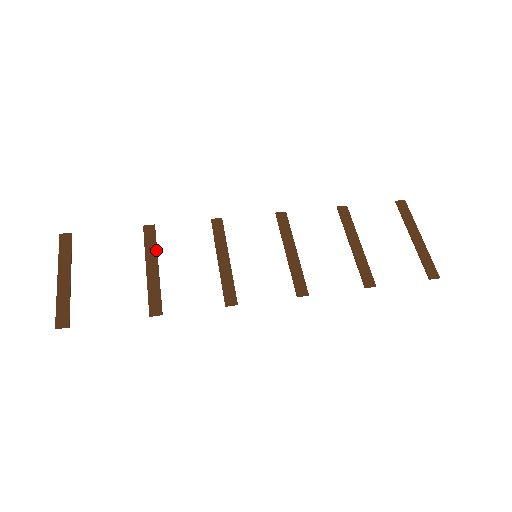
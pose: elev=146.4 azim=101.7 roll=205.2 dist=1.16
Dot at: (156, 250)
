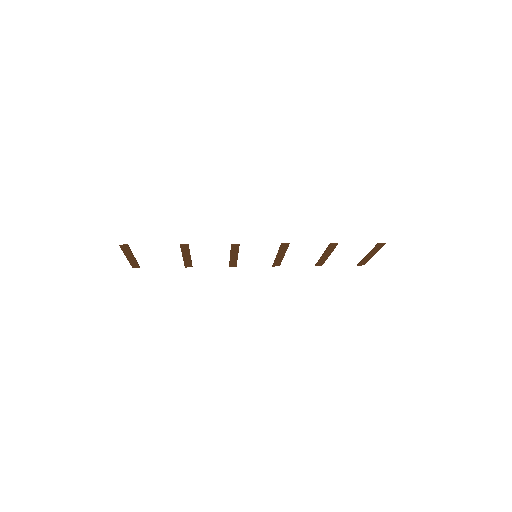
Dot at: (191, 260)
